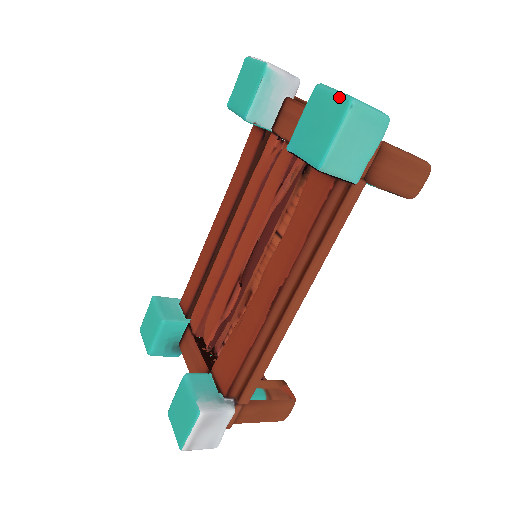
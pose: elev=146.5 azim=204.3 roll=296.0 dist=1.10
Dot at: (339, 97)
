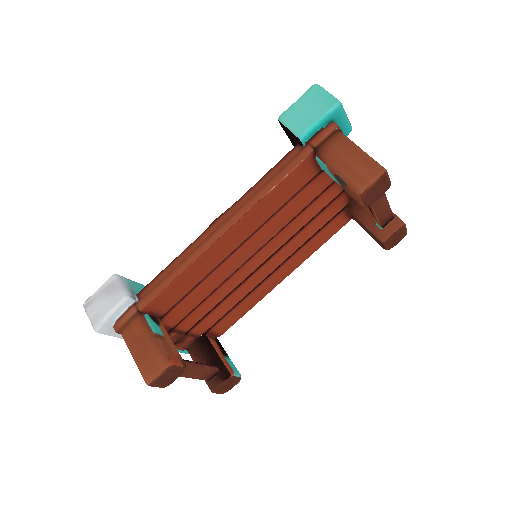
Dot at: occluded
